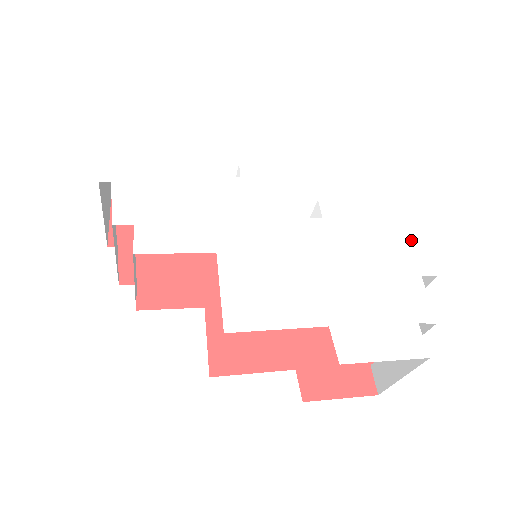
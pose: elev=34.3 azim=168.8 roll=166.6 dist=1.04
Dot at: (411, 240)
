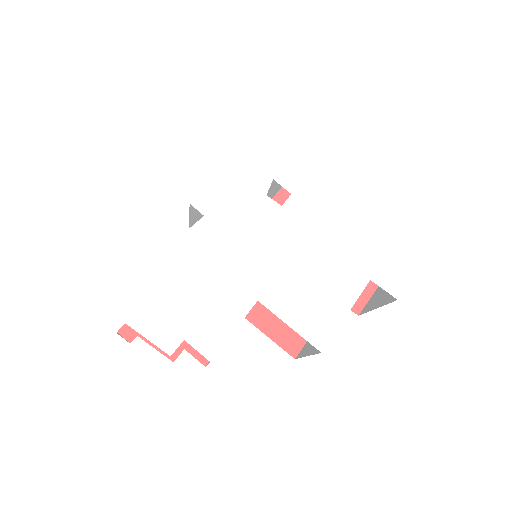
Dot at: (358, 152)
